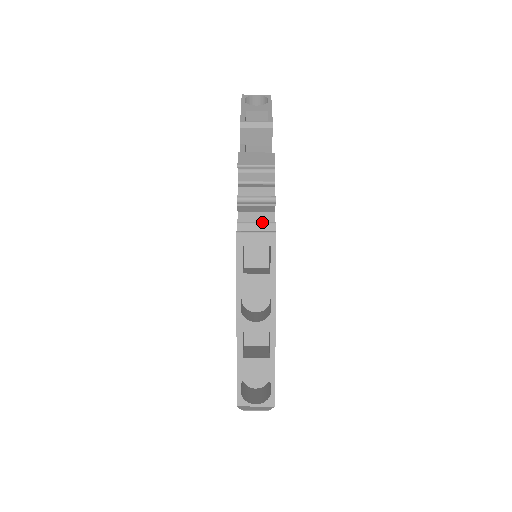
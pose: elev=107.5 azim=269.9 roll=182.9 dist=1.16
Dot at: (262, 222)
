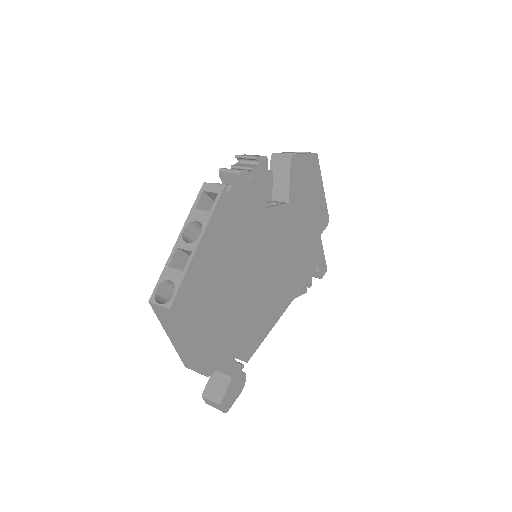
Dot at: (226, 184)
